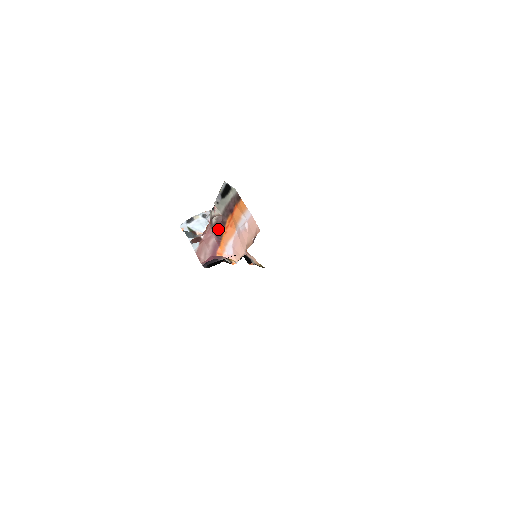
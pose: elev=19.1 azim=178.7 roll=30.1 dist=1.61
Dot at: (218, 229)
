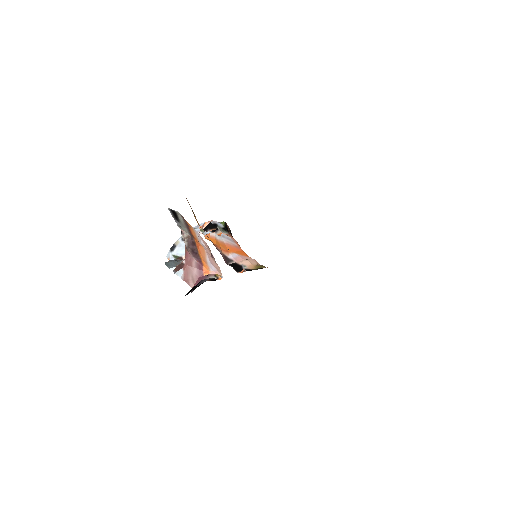
Dot at: (193, 250)
